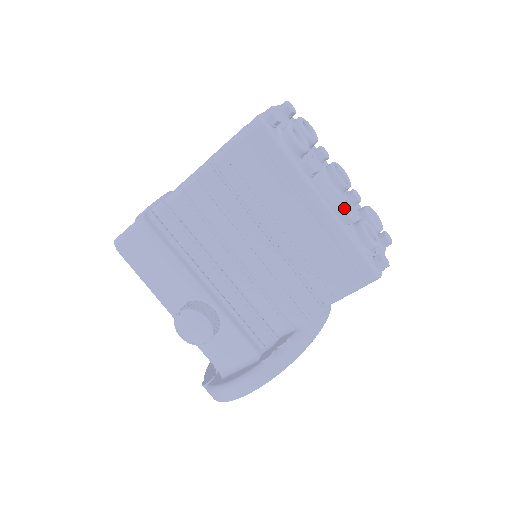
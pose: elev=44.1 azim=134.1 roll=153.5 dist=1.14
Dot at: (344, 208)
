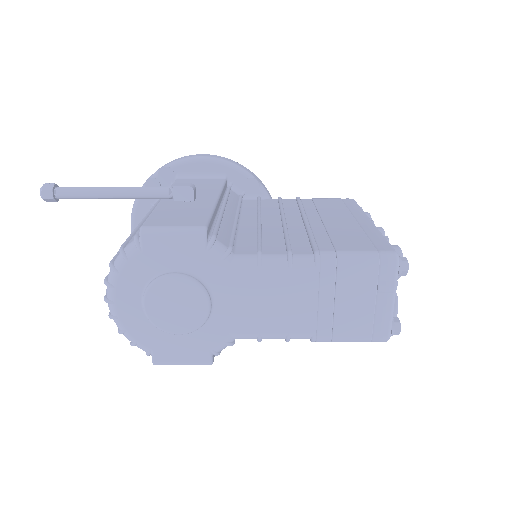
Dot at: occluded
